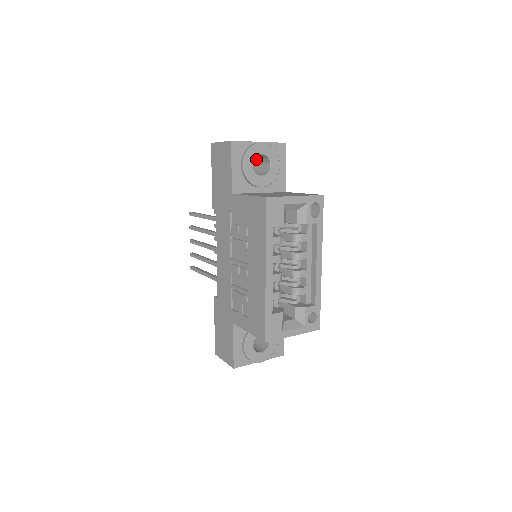
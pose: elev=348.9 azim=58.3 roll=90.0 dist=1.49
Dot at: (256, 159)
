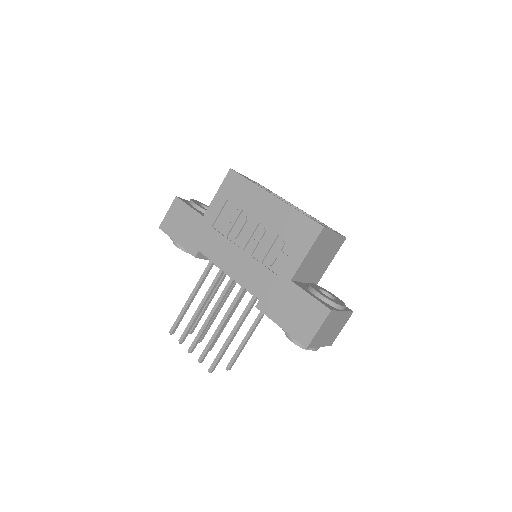
Dot at: occluded
